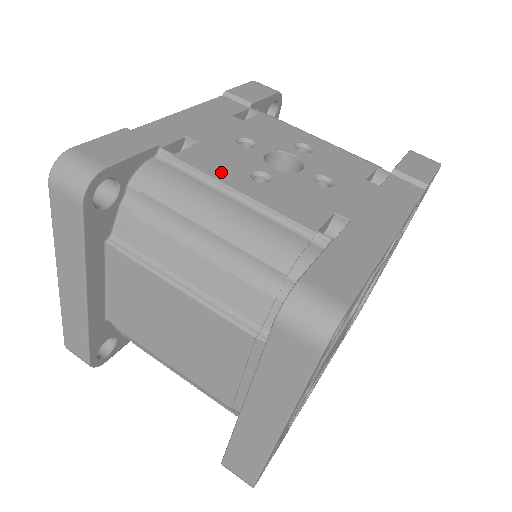
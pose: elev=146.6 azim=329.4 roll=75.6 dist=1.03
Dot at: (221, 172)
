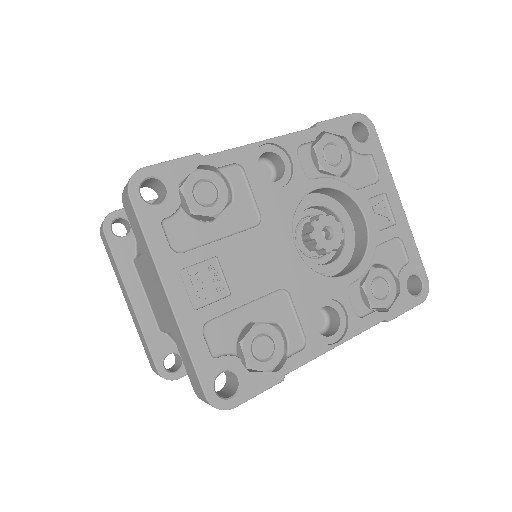
Dot at: occluded
